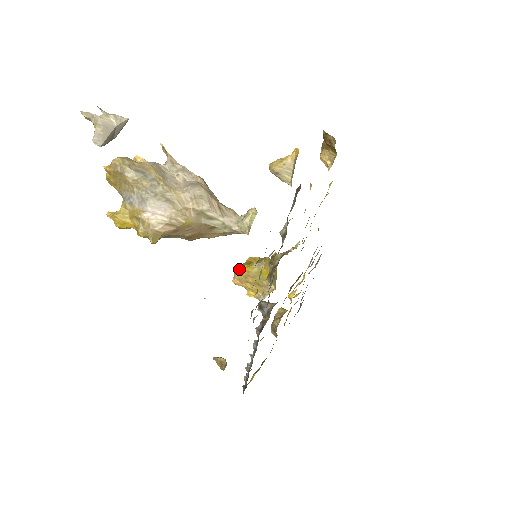
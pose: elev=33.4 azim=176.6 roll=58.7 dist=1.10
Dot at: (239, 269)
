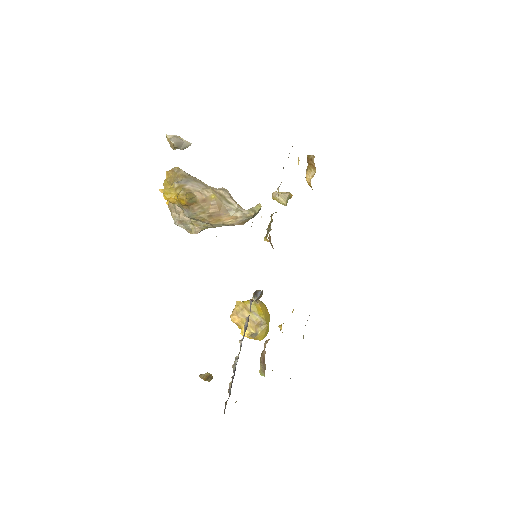
Dot at: (238, 301)
